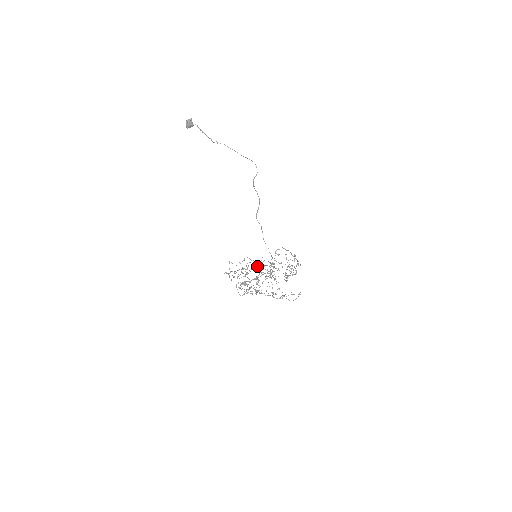
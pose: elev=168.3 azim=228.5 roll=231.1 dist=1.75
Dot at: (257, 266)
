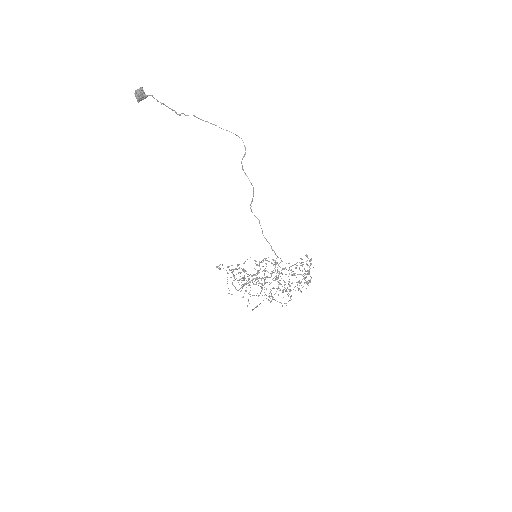
Dot at: (269, 296)
